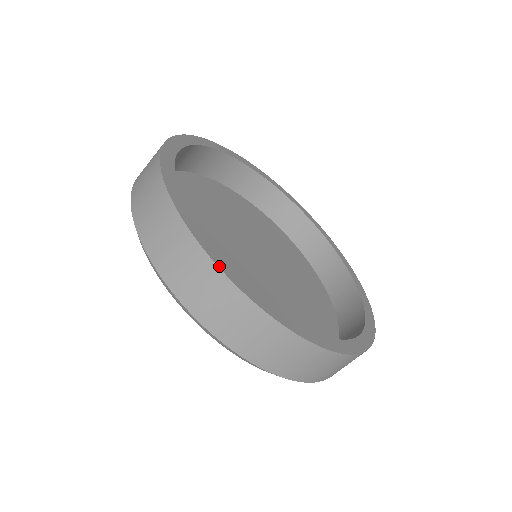
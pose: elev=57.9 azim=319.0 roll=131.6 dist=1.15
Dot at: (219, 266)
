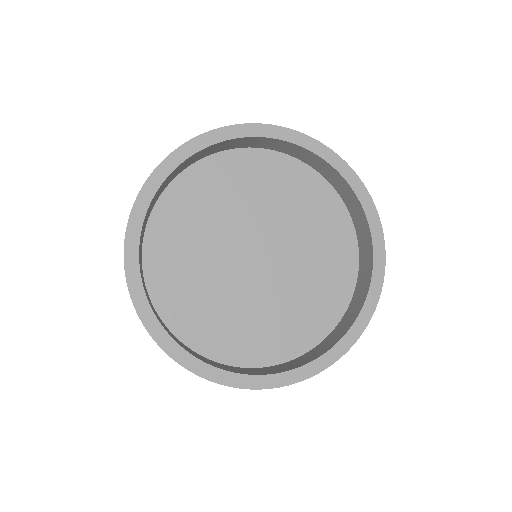
Dot at: (246, 388)
